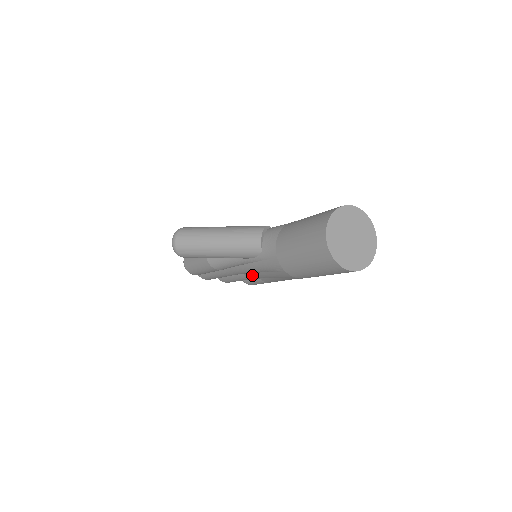
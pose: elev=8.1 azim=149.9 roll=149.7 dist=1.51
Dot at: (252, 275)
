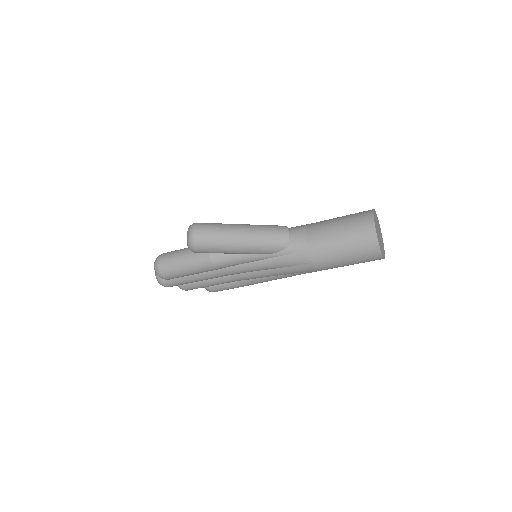
Dot at: (245, 275)
